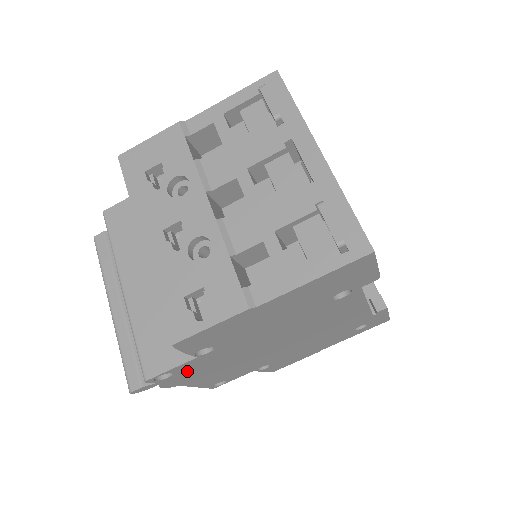
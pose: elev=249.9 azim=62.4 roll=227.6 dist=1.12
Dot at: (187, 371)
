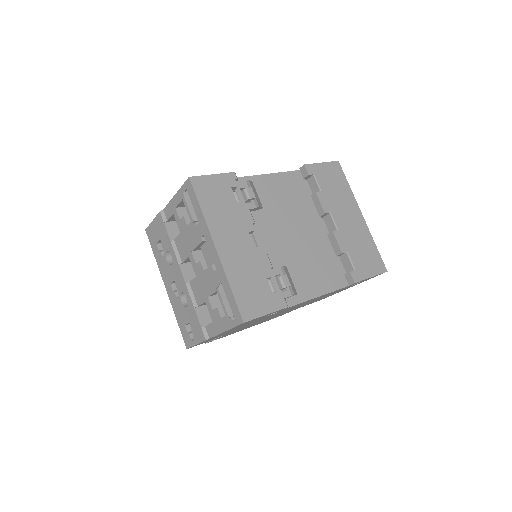
Dot at: occluded
